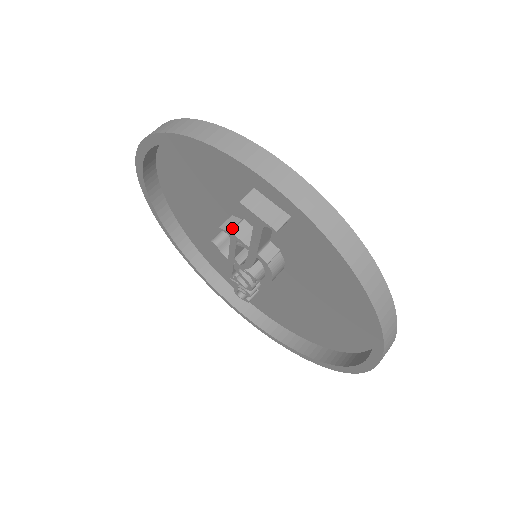
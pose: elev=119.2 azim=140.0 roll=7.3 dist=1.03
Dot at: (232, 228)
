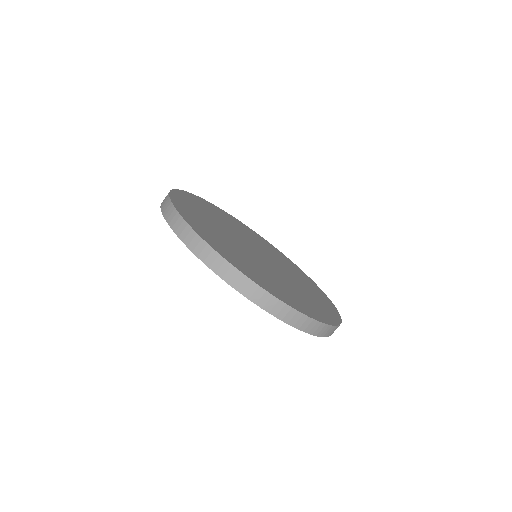
Dot at: occluded
